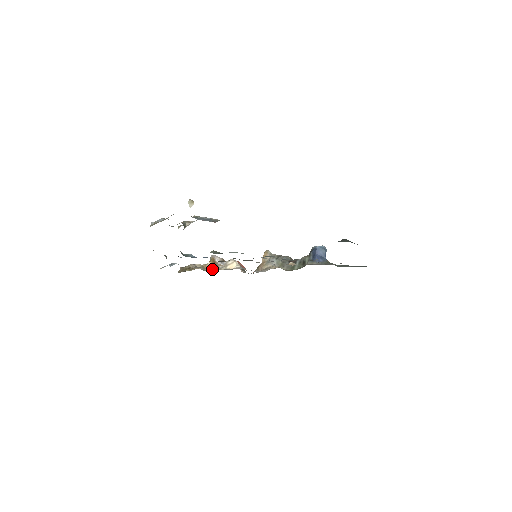
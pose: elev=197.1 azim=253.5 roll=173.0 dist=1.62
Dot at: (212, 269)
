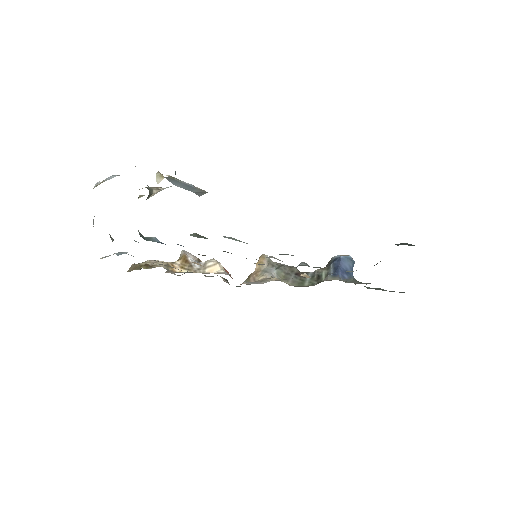
Dot at: occluded
